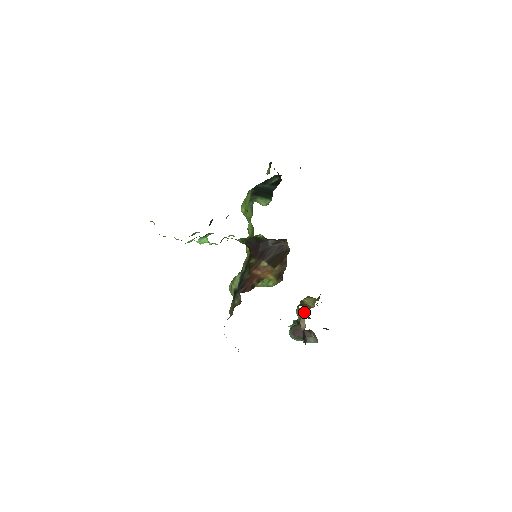
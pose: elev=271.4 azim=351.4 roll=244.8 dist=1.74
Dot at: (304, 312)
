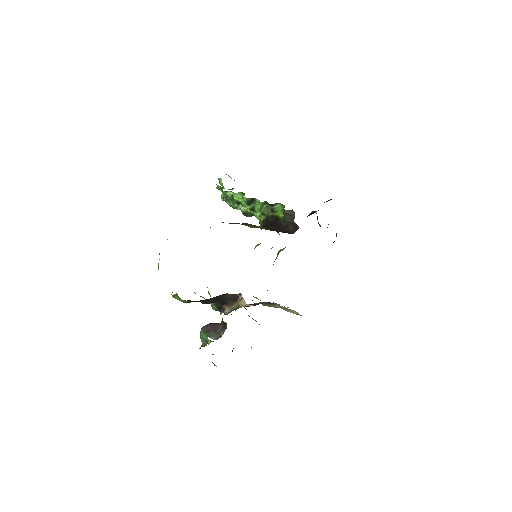
Dot at: (241, 307)
